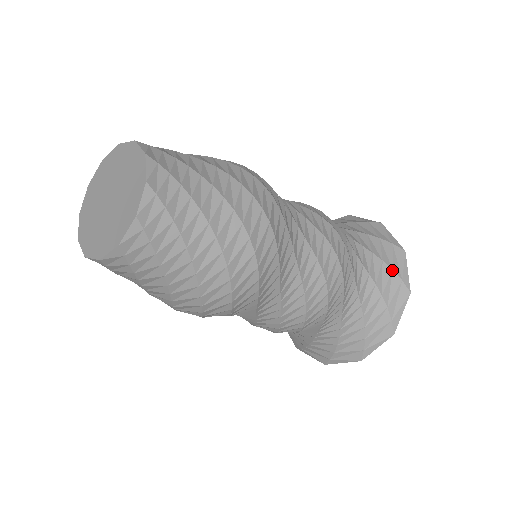
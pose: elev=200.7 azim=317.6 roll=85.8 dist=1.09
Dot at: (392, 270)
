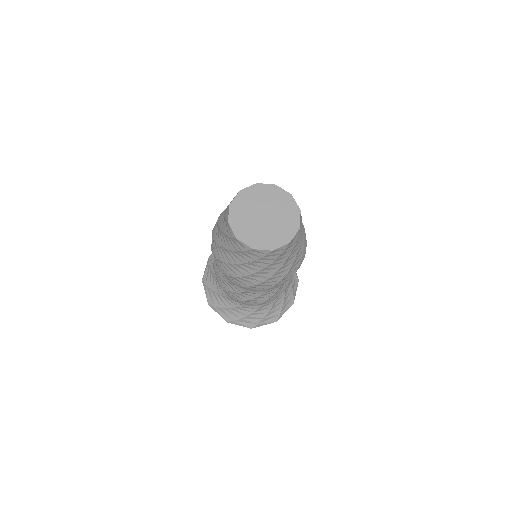
Dot at: (282, 307)
